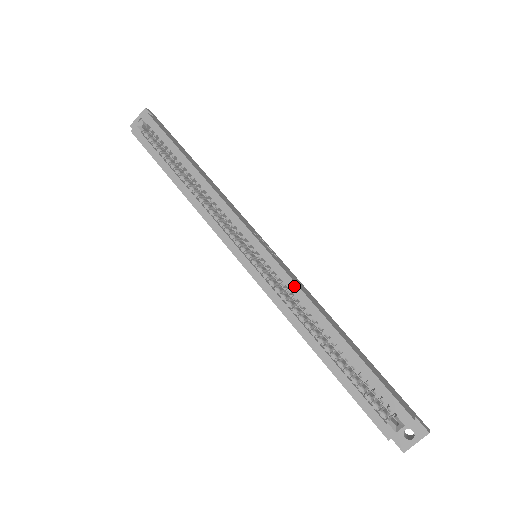
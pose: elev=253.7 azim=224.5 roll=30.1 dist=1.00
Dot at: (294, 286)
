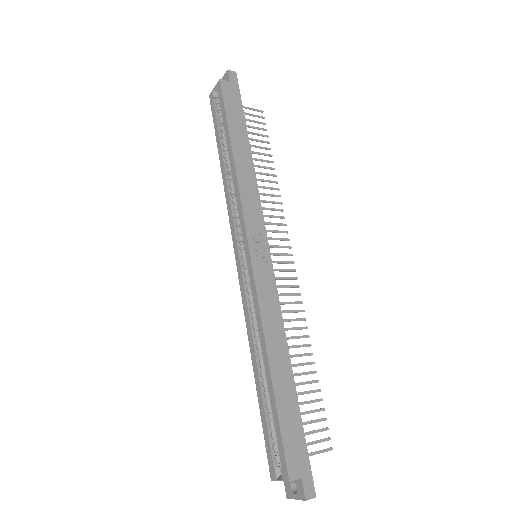
Dot at: (257, 304)
